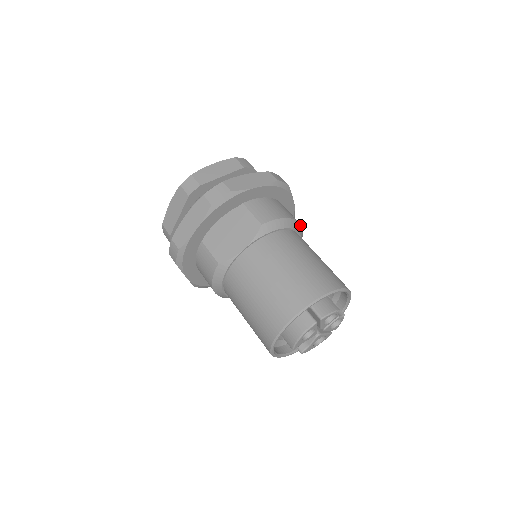
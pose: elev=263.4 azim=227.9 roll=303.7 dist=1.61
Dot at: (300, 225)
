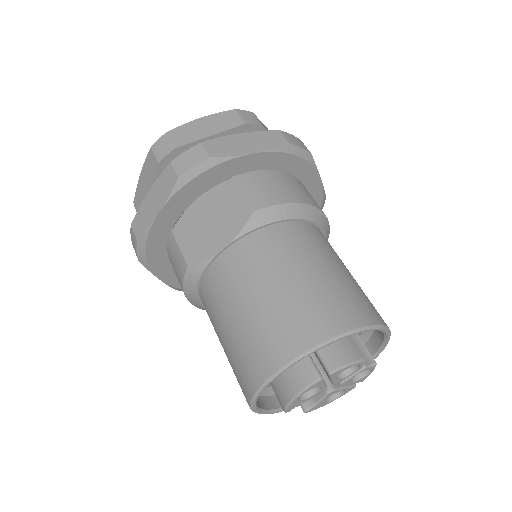
Dot at: (323, 214)
